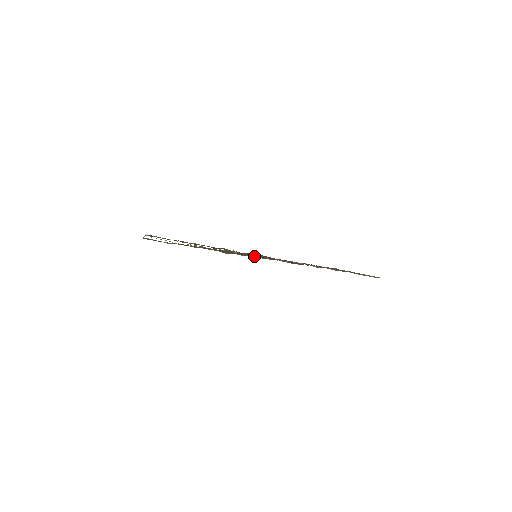
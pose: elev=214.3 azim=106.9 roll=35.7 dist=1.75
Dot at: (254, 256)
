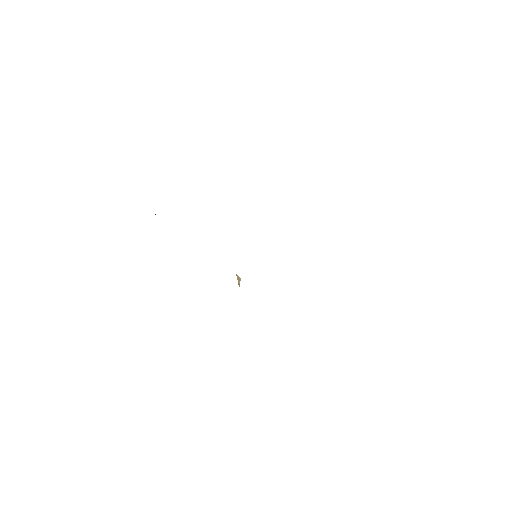
Dot at: occluded
